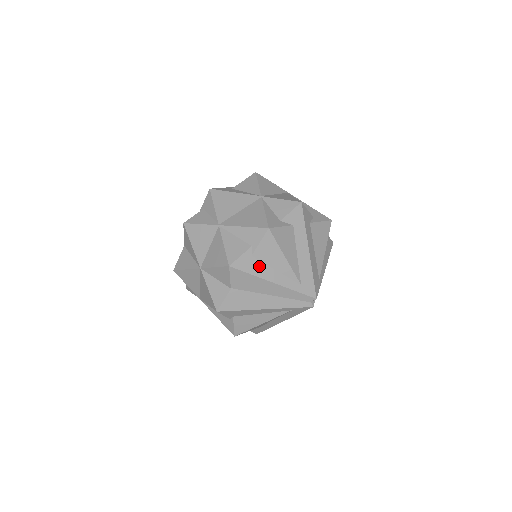
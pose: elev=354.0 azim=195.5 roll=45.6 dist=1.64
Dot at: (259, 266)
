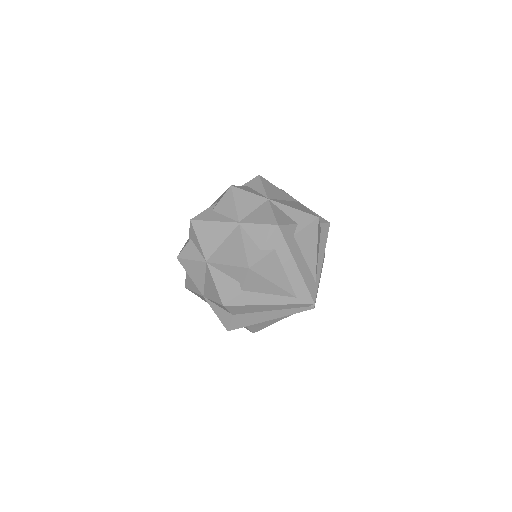
Dot at: (251, 296)
